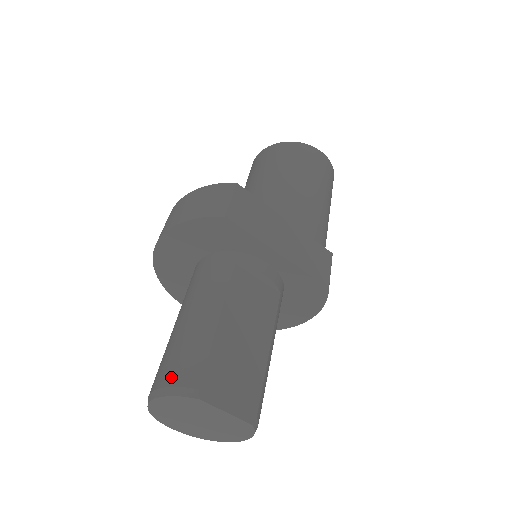
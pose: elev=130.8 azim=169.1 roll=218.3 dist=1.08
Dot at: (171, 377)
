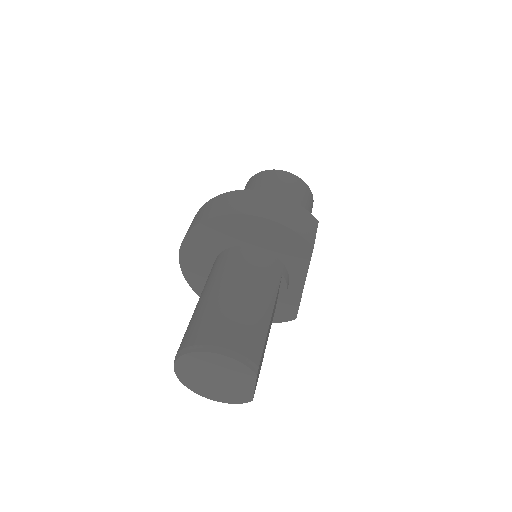
Dot at: (241, 346)
